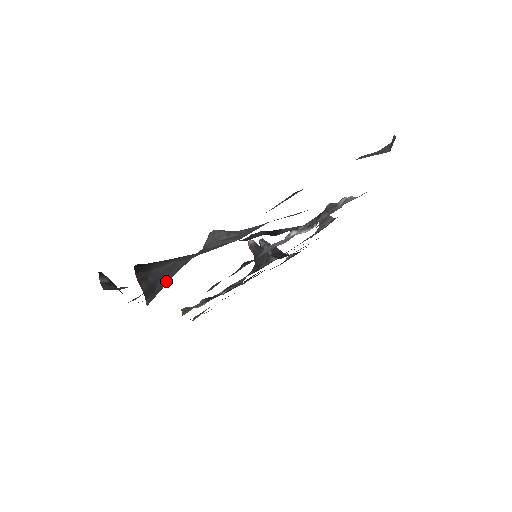
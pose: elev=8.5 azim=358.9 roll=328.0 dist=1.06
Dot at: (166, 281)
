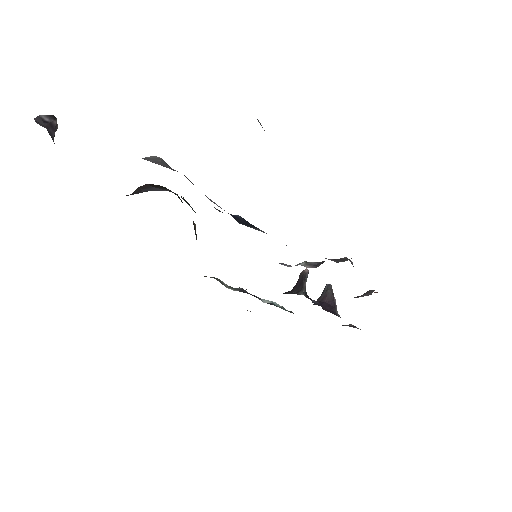
Dot at: occluded
